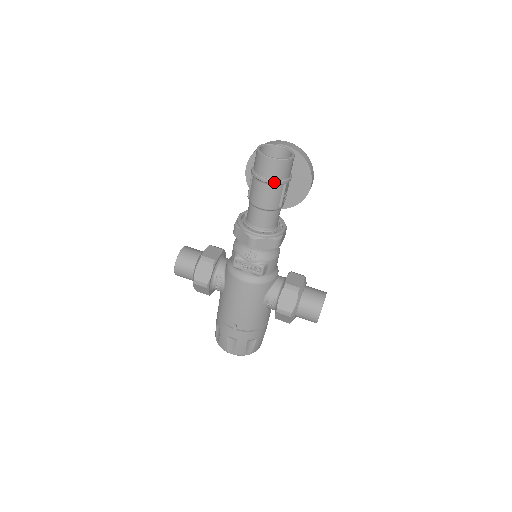
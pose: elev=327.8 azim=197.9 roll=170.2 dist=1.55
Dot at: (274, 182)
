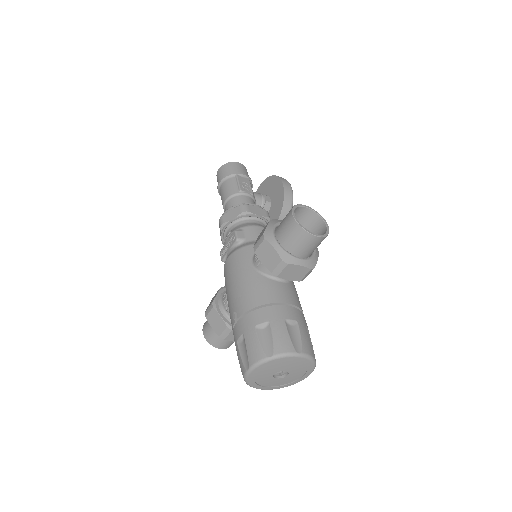
Dot at: (224, 177)
